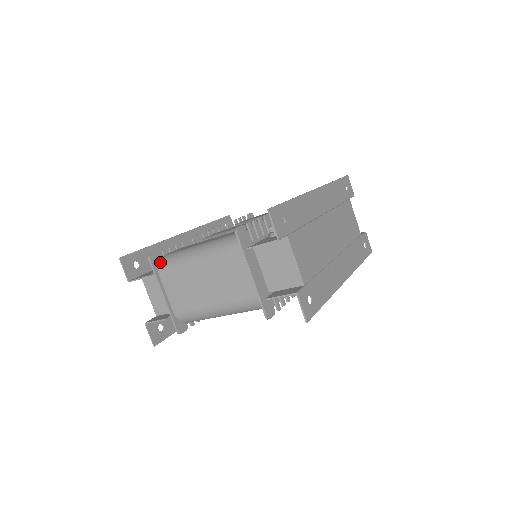
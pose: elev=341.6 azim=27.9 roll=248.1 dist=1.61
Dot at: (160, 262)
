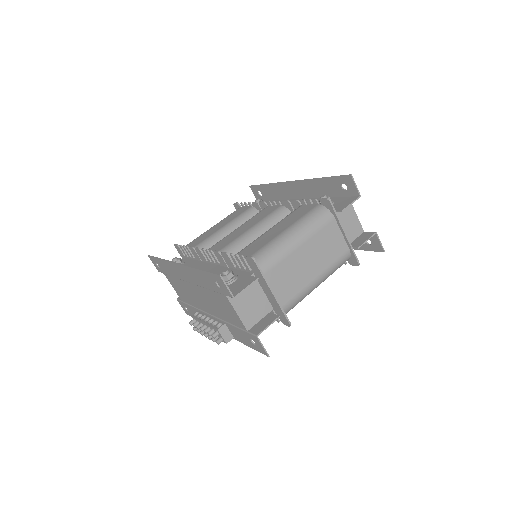
Dot at: occluded
